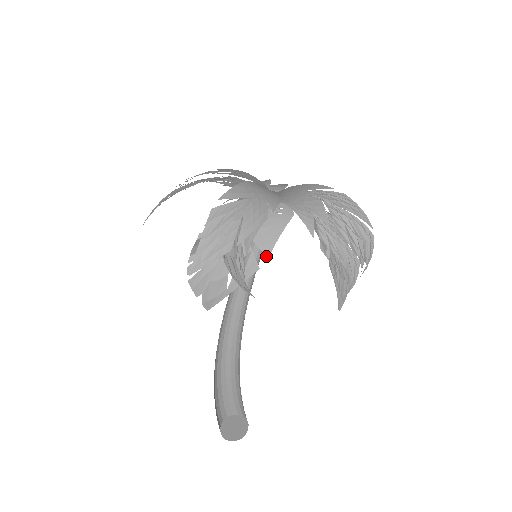
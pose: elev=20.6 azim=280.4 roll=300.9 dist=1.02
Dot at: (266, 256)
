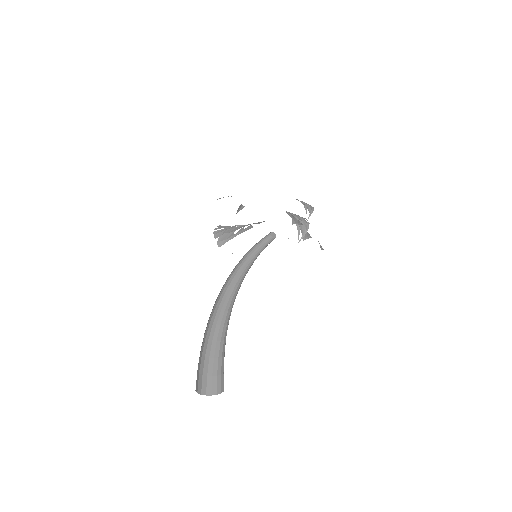
Dot at: occluded
